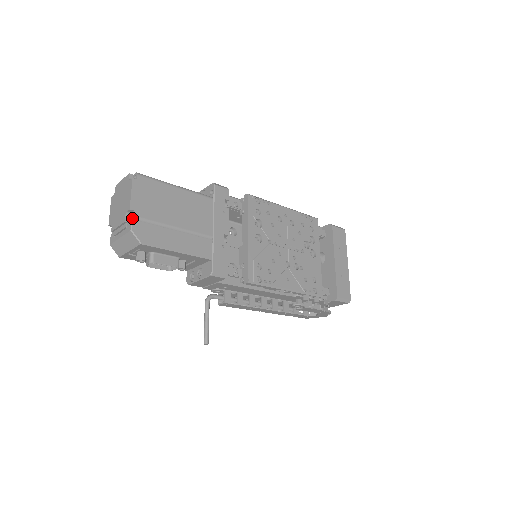
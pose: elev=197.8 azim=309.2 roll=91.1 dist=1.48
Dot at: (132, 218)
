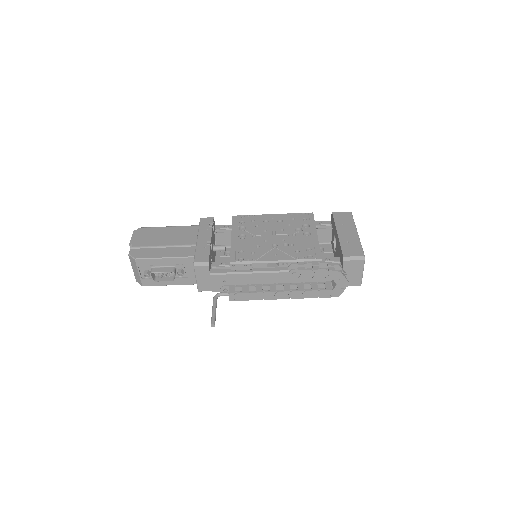
Dot at: (132, 249)
